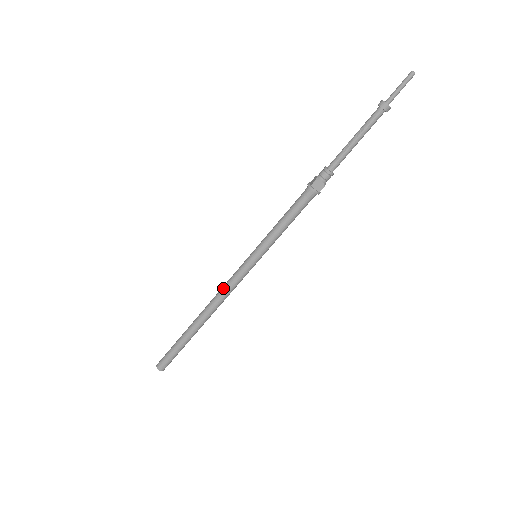
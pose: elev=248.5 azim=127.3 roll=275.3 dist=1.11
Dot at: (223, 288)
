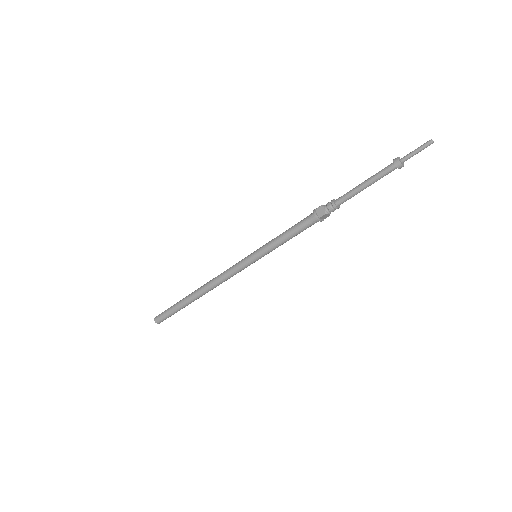
Dot at: (223, 272)
